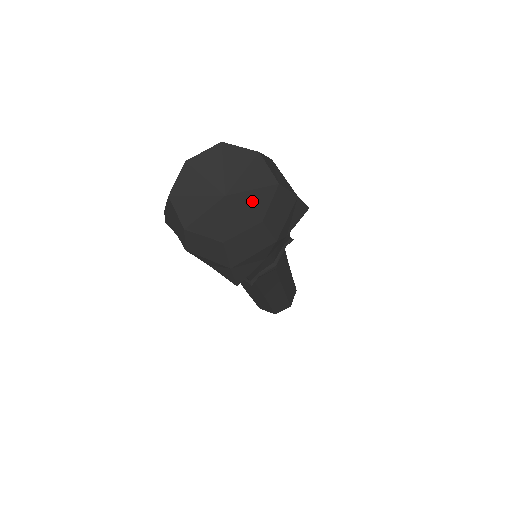
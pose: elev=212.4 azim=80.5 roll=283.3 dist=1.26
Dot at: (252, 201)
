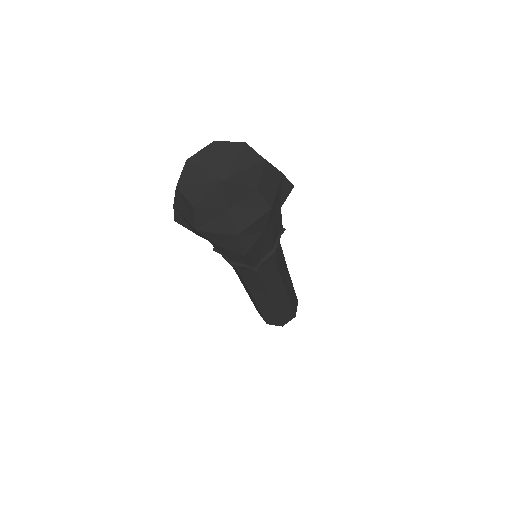
Dot at: (246, 177)
